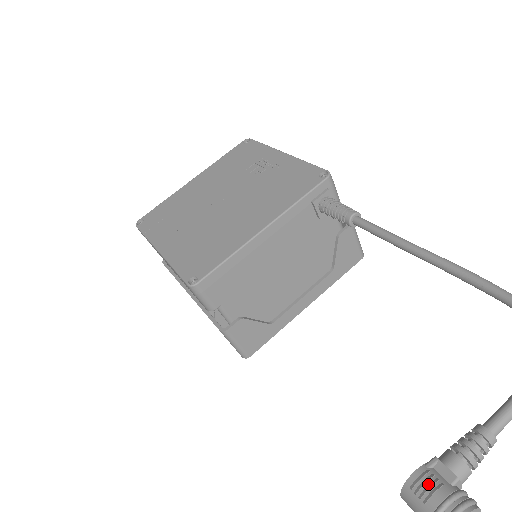
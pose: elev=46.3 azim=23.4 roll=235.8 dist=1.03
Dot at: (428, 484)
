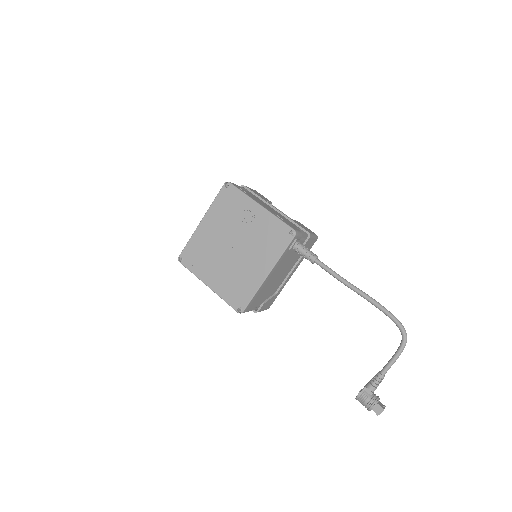
Dot at: (364, 398)
